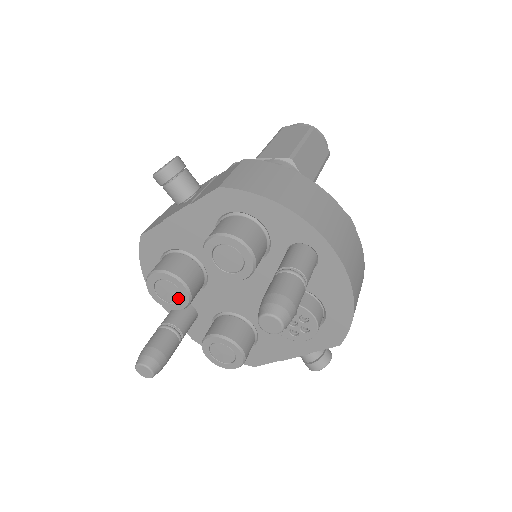
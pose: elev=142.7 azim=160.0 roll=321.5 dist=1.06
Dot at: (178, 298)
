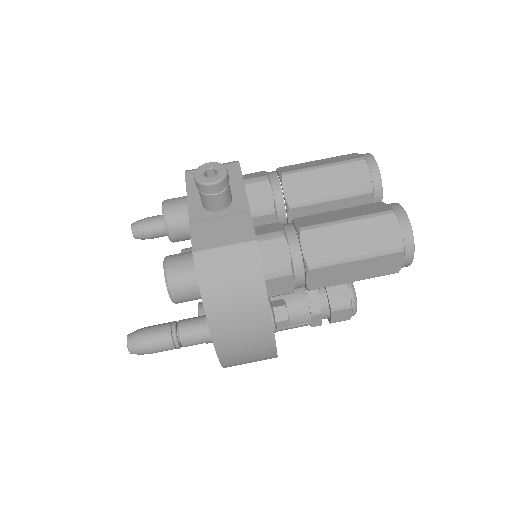
Dot at: occluded
